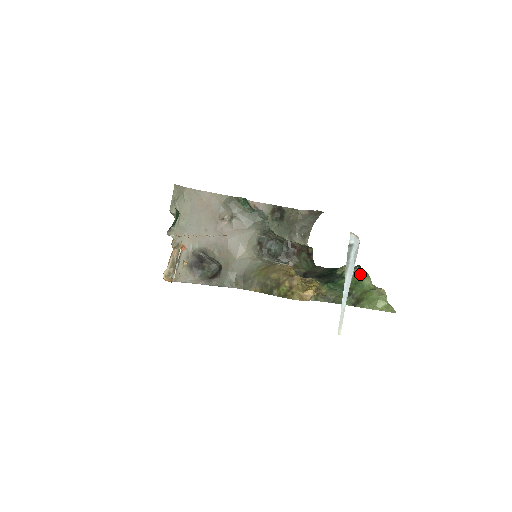
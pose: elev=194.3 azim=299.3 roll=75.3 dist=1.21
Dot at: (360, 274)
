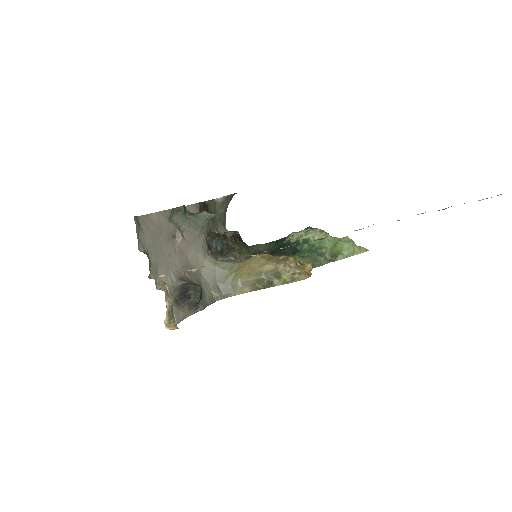
Dot at: (319, 233)
